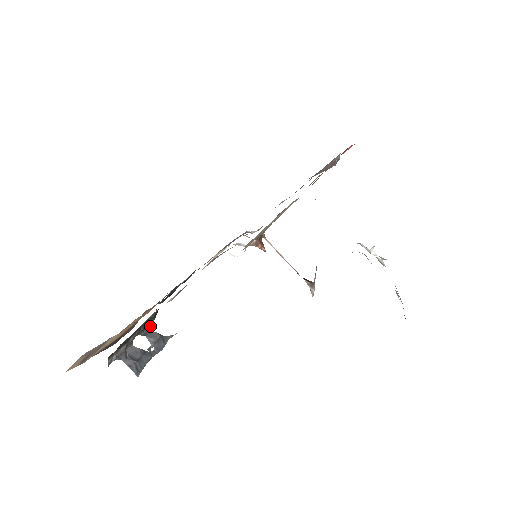
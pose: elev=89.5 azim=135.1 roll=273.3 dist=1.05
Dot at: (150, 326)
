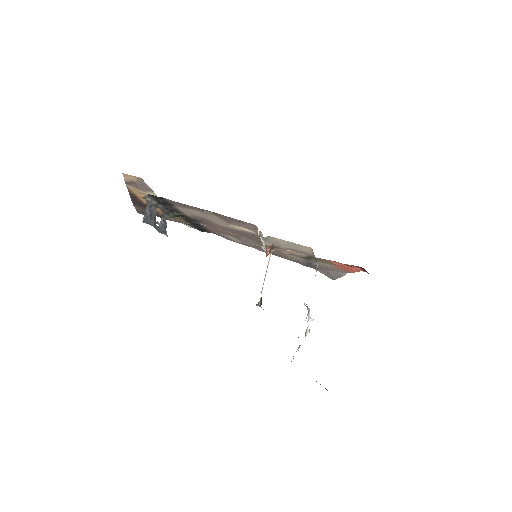
Dot at: occluded
